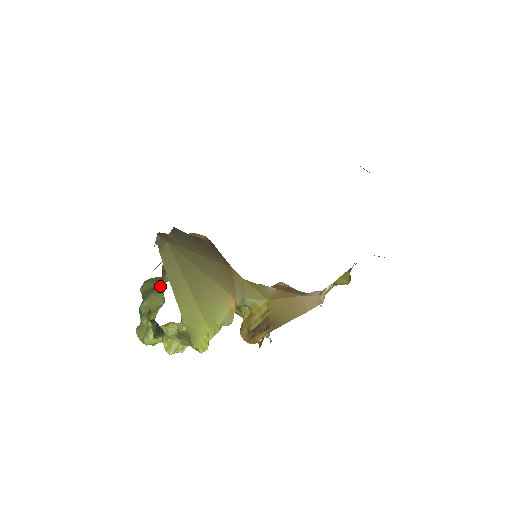
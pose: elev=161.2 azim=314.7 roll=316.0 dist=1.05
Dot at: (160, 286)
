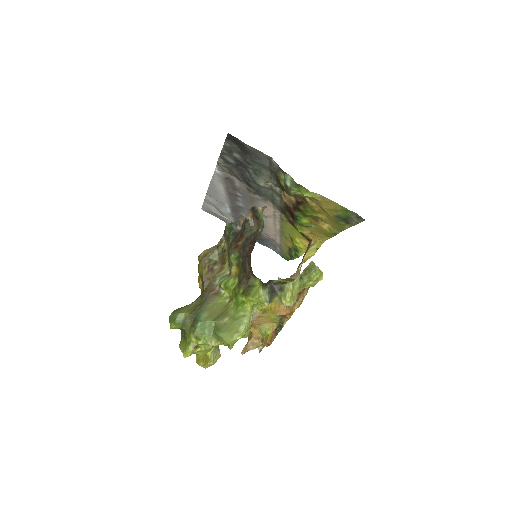
Dot at: (213, 292)
